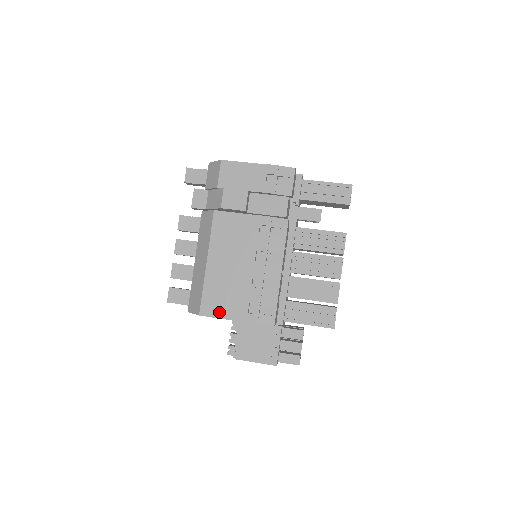
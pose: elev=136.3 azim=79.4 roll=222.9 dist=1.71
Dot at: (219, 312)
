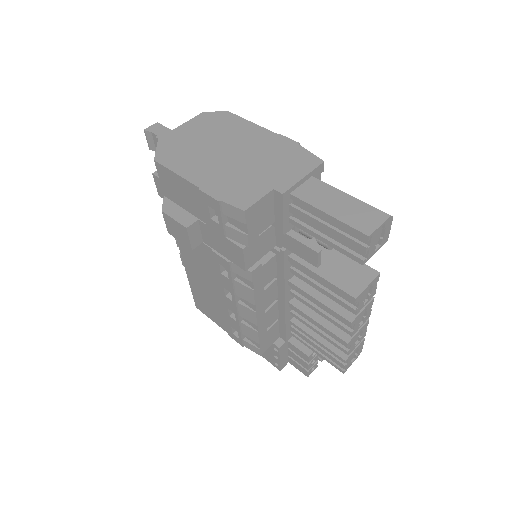
Dot at: (210, 316)
